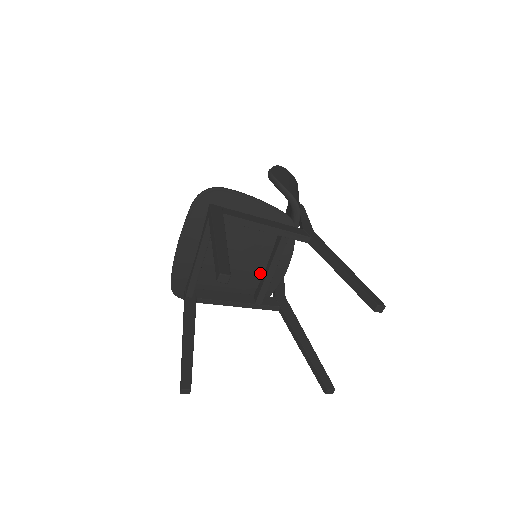
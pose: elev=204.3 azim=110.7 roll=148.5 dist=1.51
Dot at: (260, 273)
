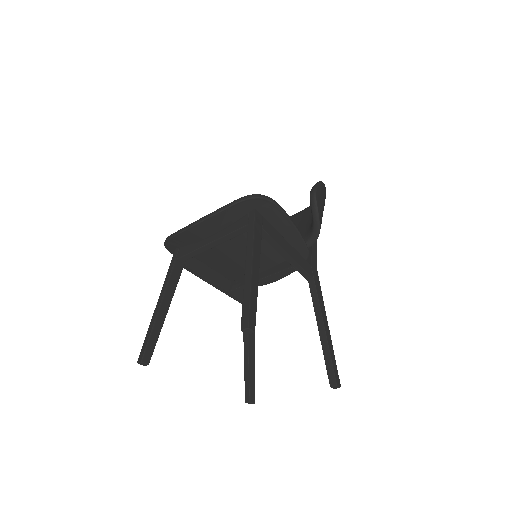
Dot at: occluded
